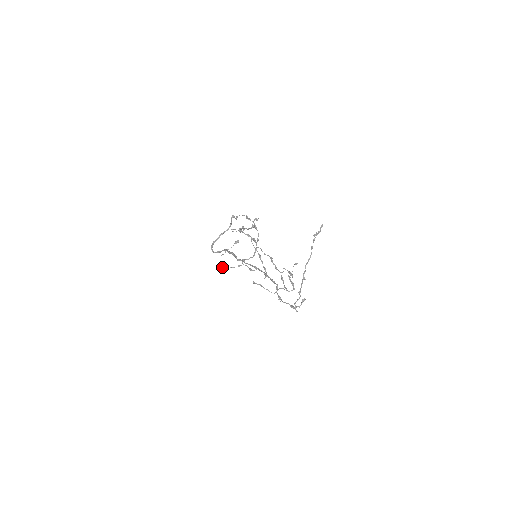
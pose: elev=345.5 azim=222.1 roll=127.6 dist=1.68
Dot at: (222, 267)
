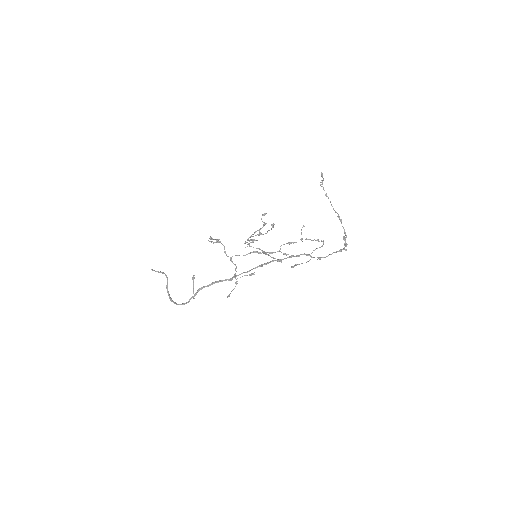
Dot at: (228, 296)
